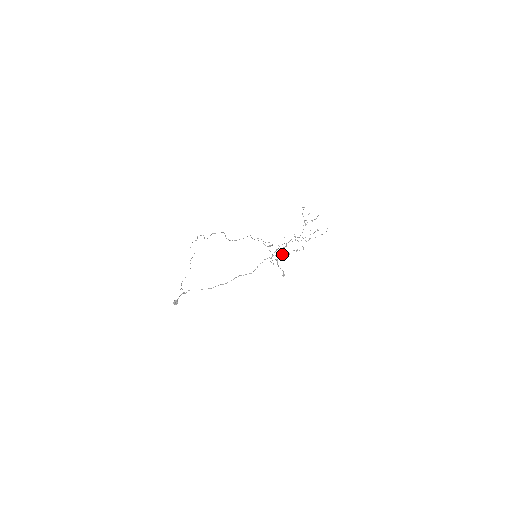
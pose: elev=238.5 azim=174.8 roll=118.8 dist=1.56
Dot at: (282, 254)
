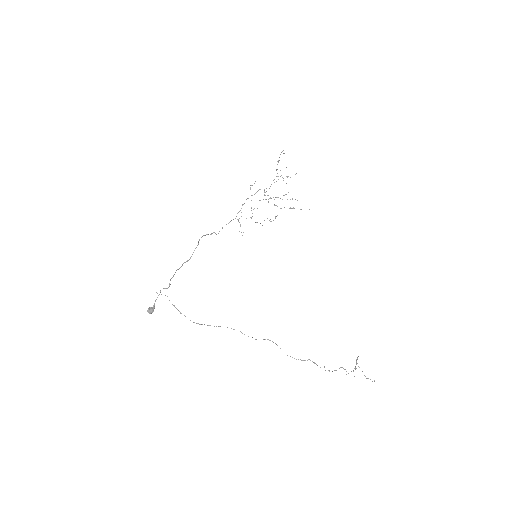
Dot at: occluded
